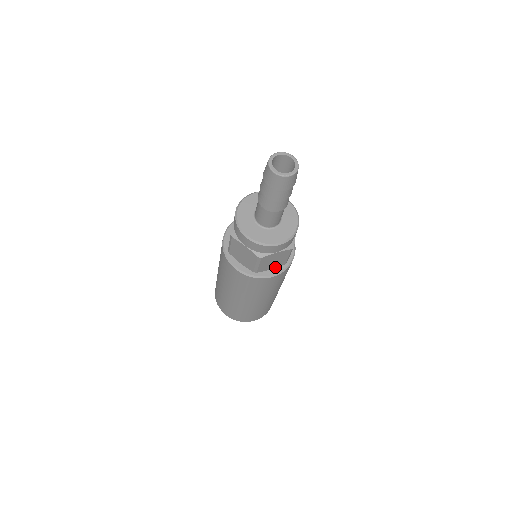
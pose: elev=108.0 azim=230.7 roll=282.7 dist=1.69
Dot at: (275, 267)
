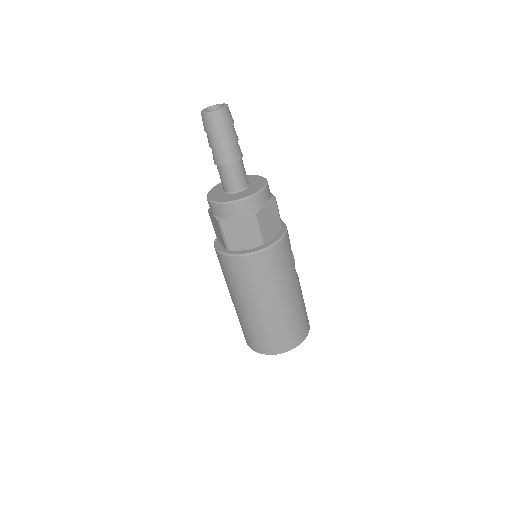
Dot at: (250, 248)
